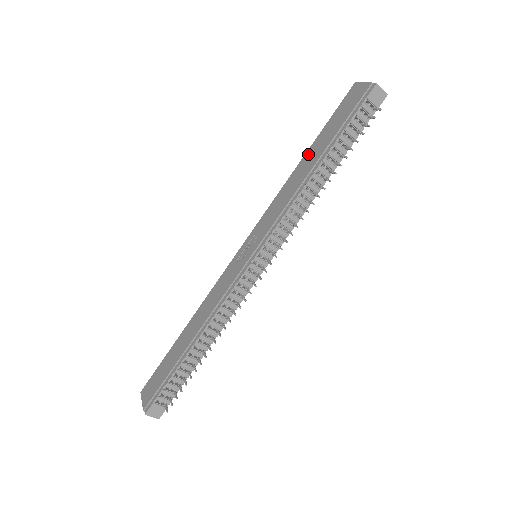
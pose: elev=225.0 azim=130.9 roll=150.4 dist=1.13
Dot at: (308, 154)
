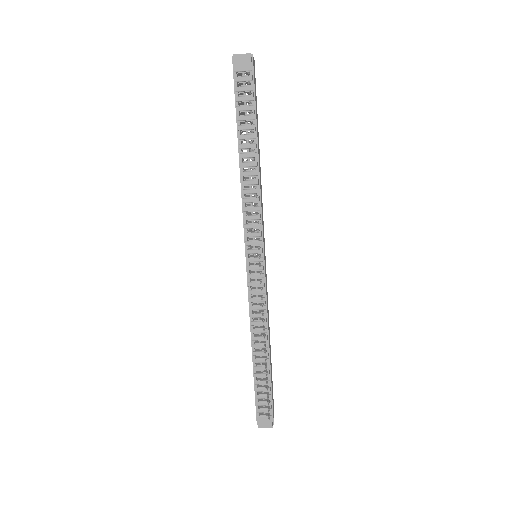
Dot at: occluded
